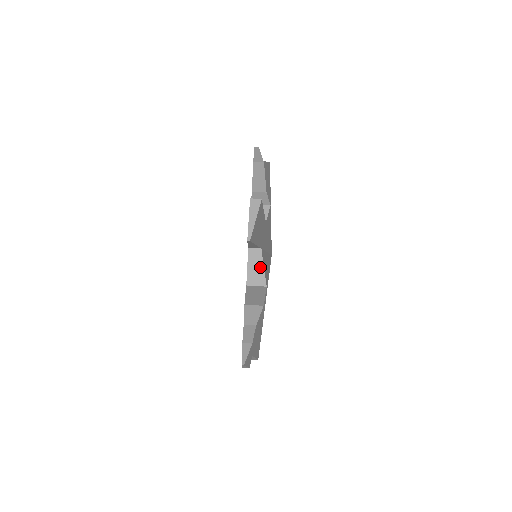
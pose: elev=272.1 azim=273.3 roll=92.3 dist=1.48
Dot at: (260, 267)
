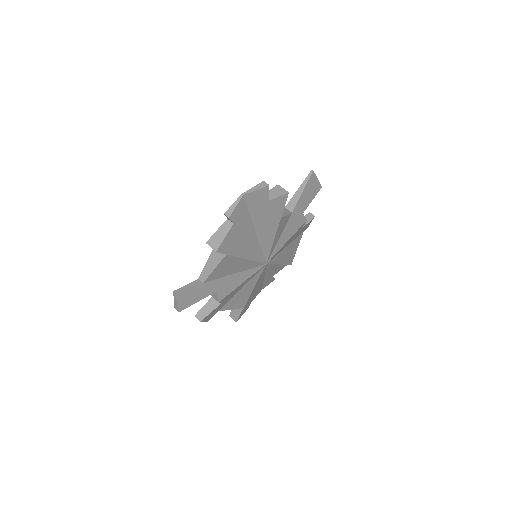
Dot at: (285, 213)
